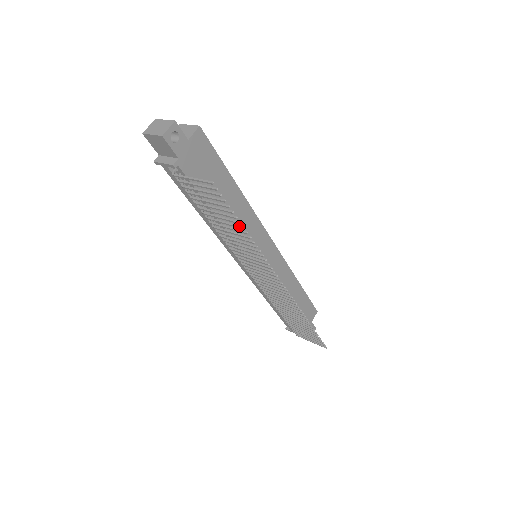
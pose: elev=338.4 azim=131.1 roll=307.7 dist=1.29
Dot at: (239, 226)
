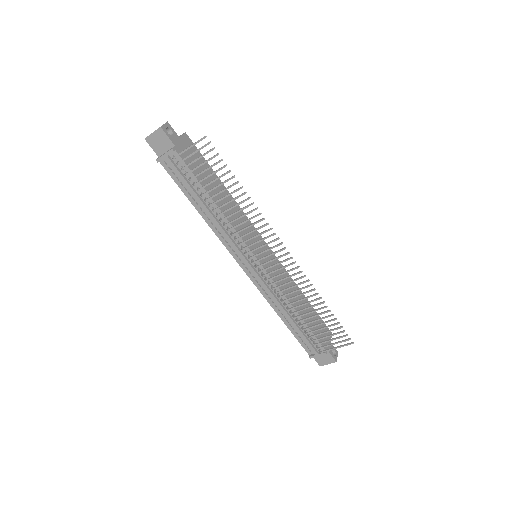
Dot at: (234, 183)
